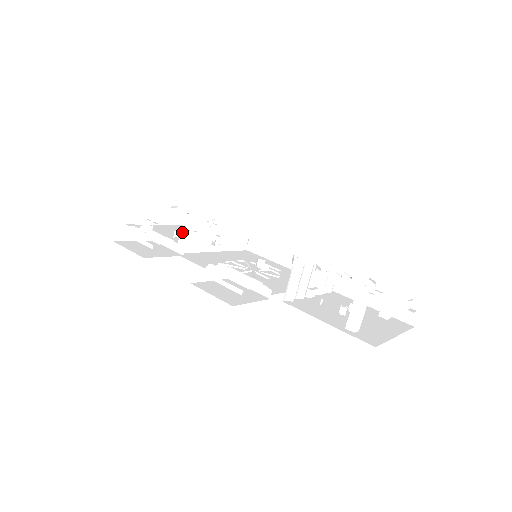
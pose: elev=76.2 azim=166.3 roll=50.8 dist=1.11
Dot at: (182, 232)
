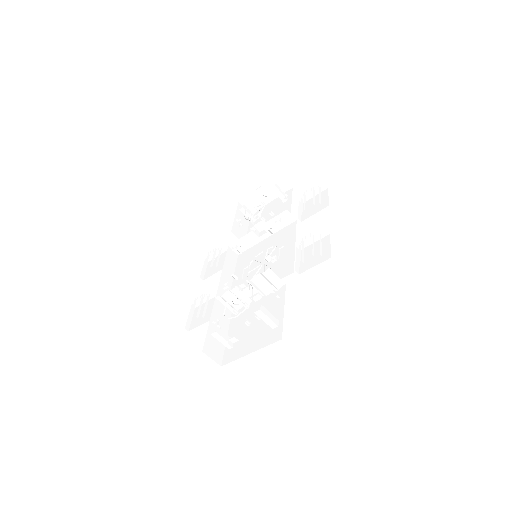
Dot at: (230, 245)
